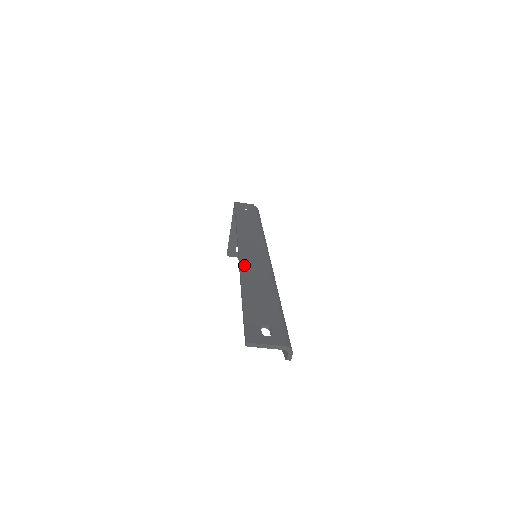
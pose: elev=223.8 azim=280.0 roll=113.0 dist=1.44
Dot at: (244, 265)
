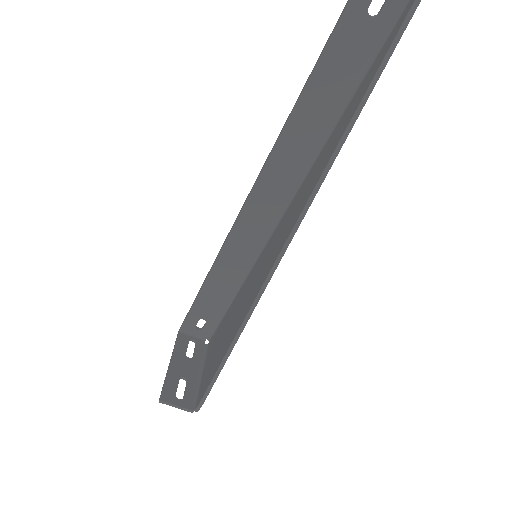
Dot at: (276, 152)
